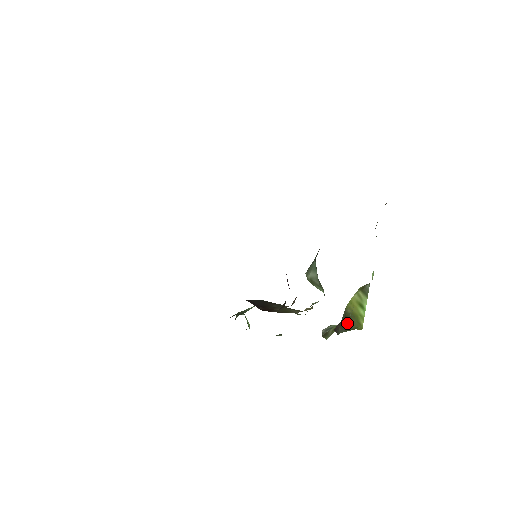
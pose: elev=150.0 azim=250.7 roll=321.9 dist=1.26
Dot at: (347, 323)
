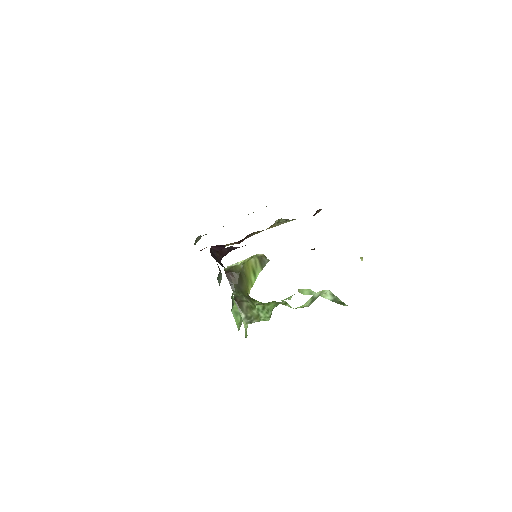
Dot at: (240, 281)
